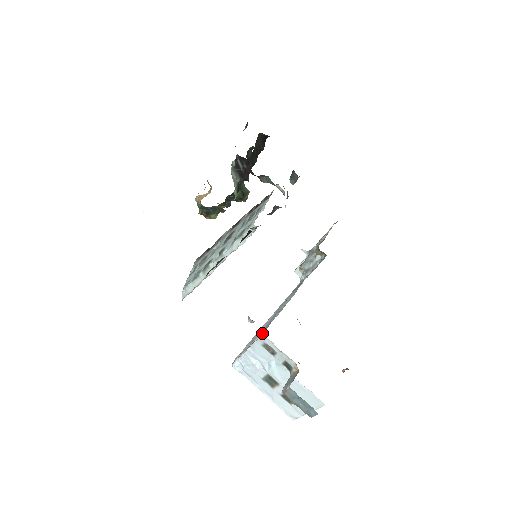
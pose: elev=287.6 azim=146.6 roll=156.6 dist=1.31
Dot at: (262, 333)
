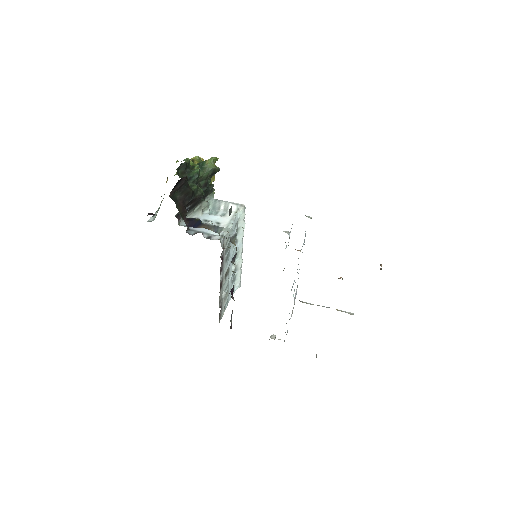
Dot at: occluded
